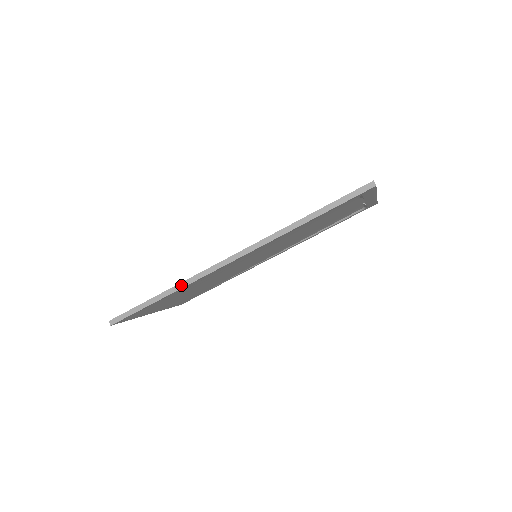
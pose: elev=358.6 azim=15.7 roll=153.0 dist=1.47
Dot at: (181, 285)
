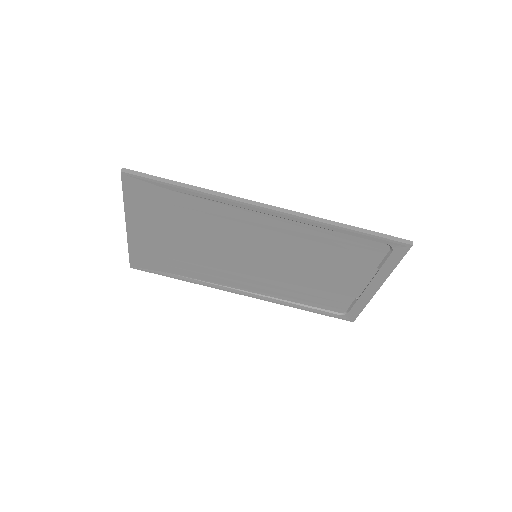
Dot at: (213, 192)
